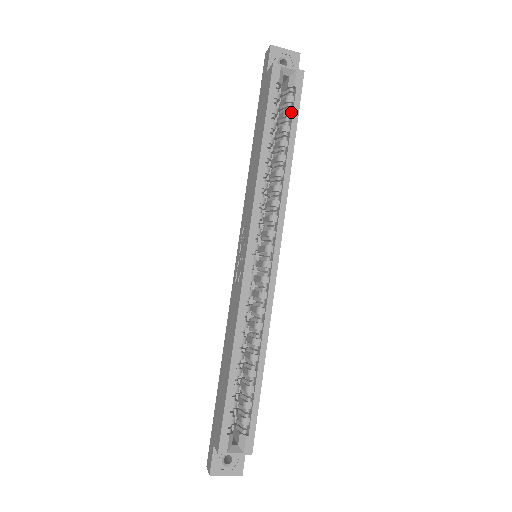
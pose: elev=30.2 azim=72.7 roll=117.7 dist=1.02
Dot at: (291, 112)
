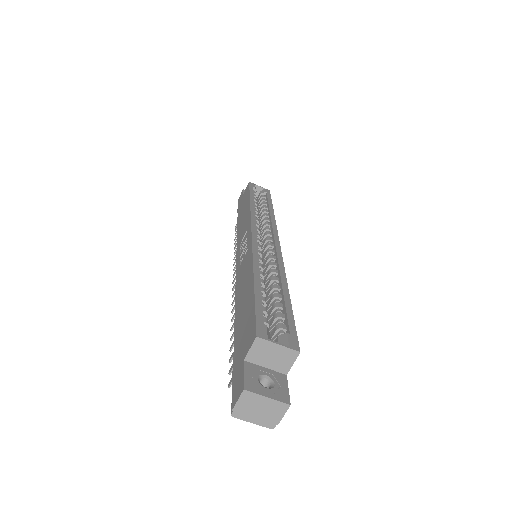
Dot at: (266, 200)
